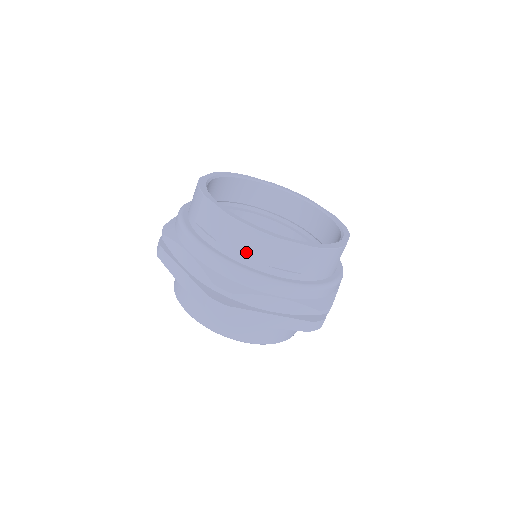
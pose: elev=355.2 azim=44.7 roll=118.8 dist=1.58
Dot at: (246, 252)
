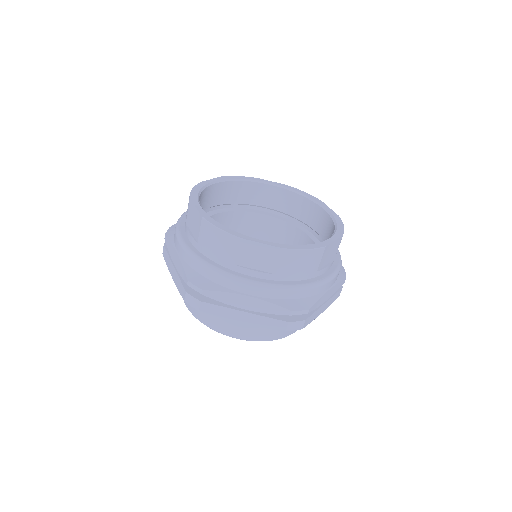
Dot at: (303, 270)
